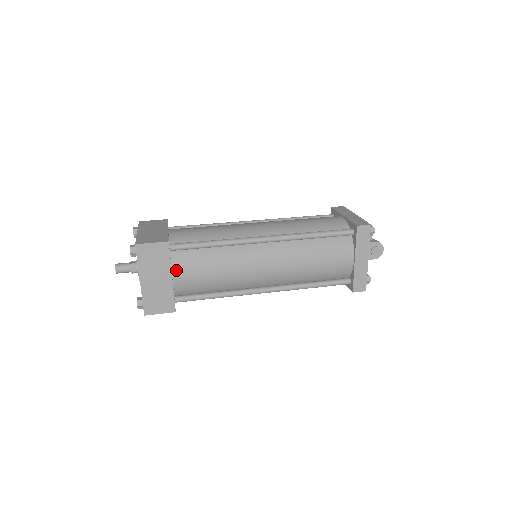
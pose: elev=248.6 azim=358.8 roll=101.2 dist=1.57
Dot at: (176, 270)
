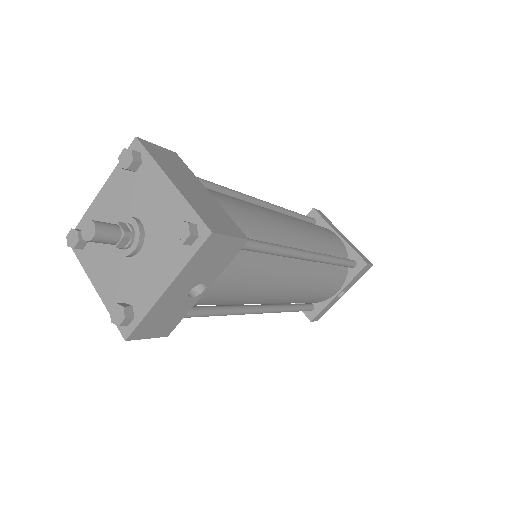
Dot at: occluded
